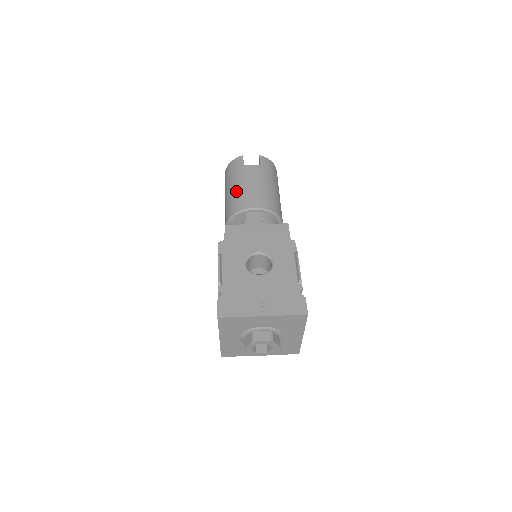
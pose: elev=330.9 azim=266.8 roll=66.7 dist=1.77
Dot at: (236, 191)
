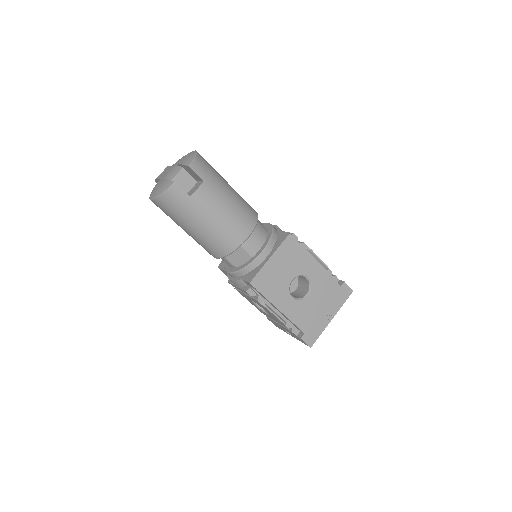
Dot at: (210, 231)
